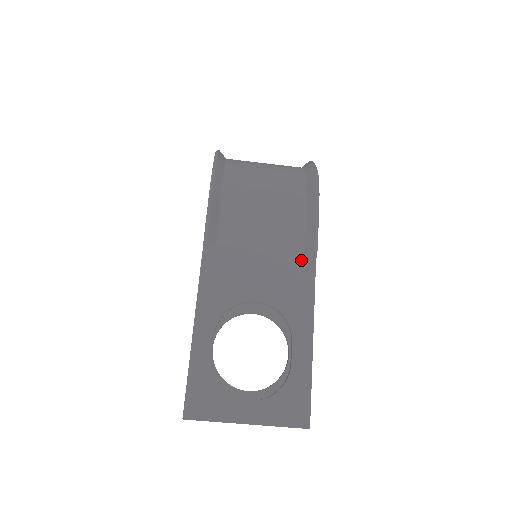
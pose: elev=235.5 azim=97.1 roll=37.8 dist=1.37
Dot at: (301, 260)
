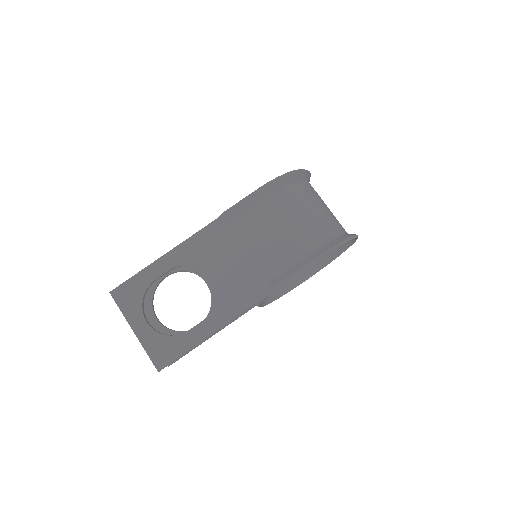
Dot at: (261, 285)
